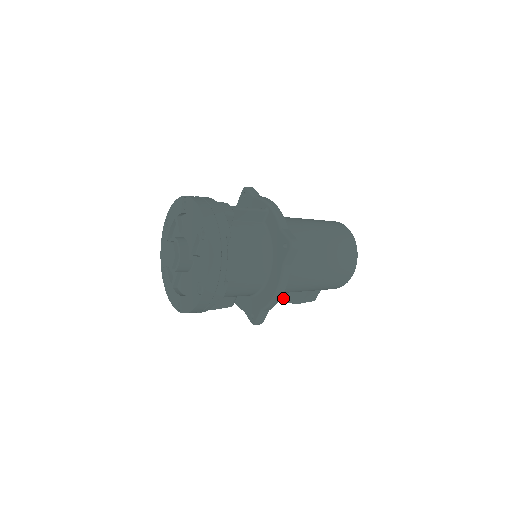
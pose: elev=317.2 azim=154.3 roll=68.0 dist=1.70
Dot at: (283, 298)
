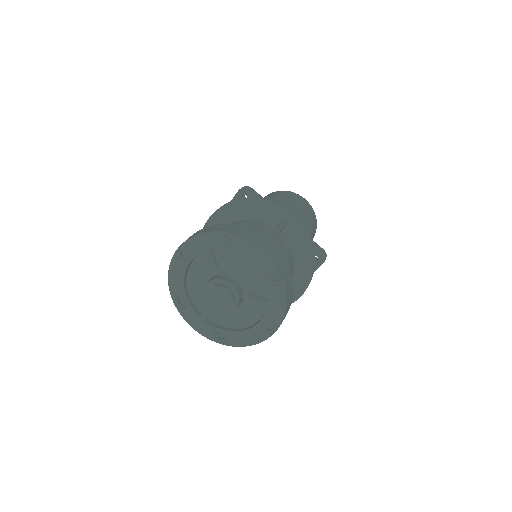
Dot at: occluded
